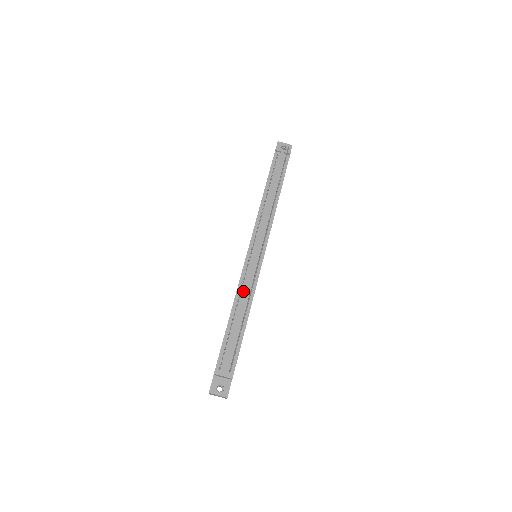
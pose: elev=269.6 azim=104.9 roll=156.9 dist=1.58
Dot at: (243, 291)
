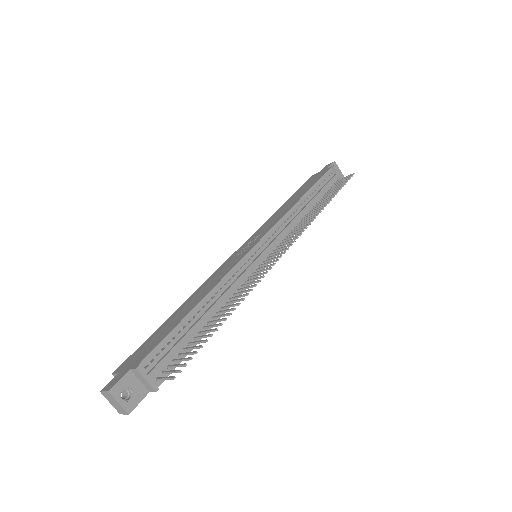
Dot at: (228, 285)
